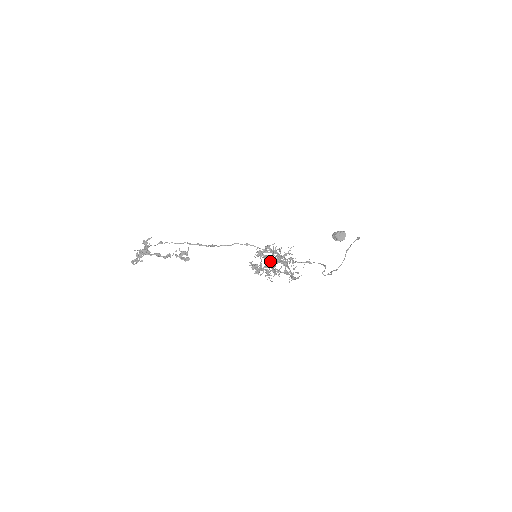
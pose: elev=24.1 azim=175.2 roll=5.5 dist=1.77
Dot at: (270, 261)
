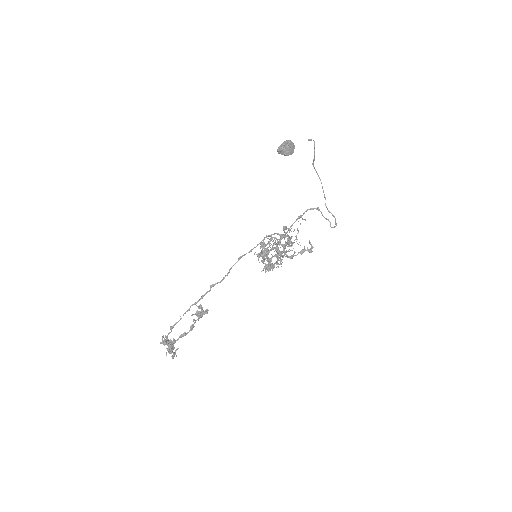
Dot at: (280, 257)
